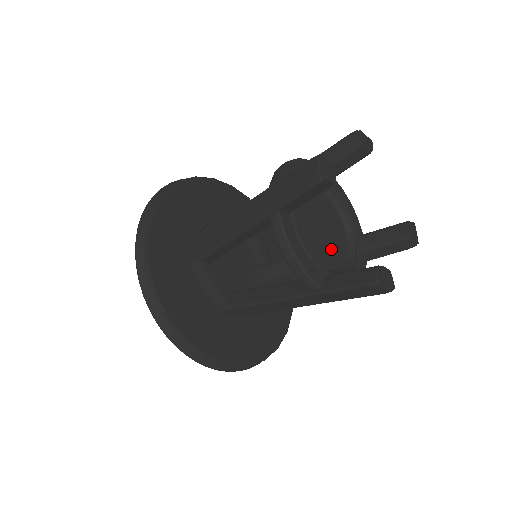
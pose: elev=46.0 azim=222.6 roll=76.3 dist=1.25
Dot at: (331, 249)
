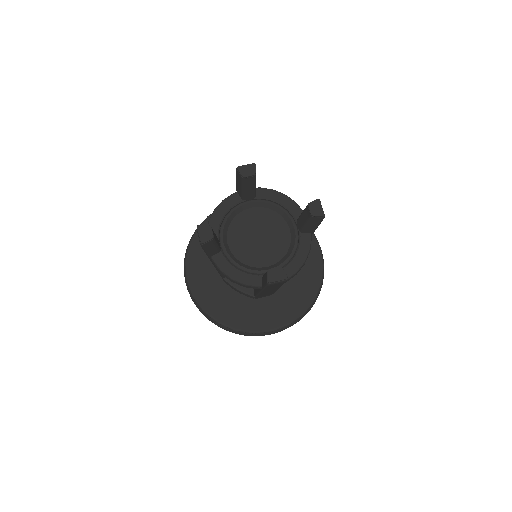
Dot at: (272, 247)
